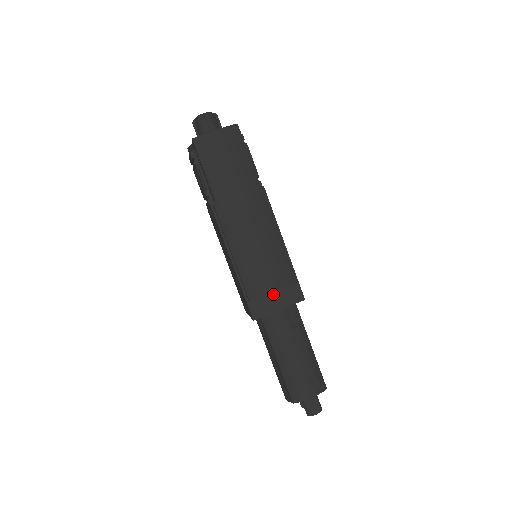
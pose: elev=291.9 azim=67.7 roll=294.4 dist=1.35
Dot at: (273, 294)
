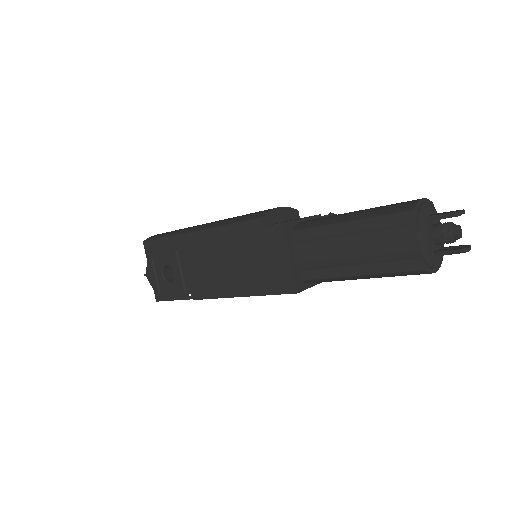
Dot at: occluded
